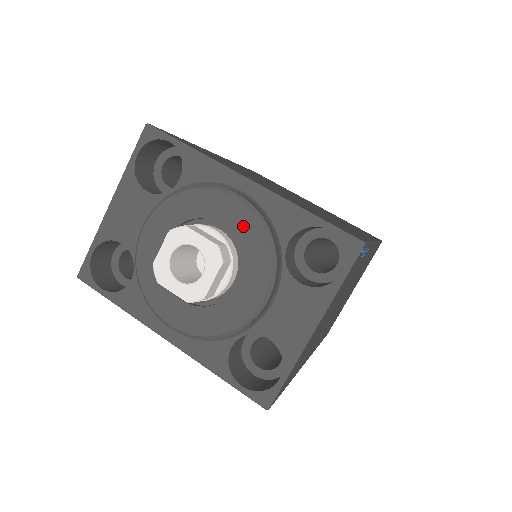
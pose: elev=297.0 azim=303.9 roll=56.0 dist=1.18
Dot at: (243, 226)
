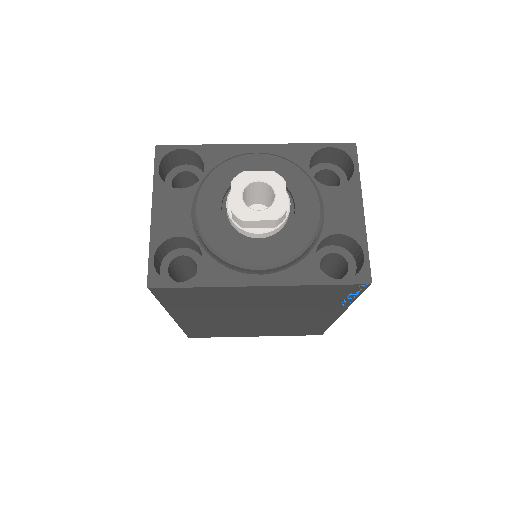
Dot at: (275, 168)
